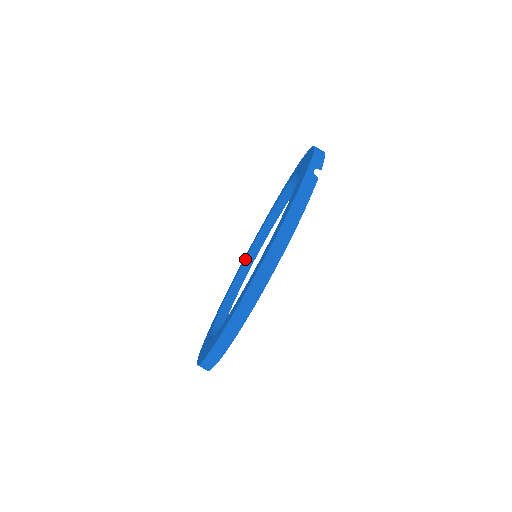
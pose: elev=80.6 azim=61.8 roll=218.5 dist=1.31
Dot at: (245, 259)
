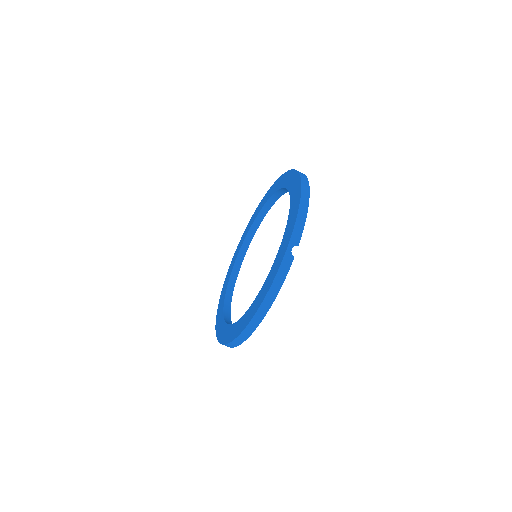
Dot at: (253, 222)
